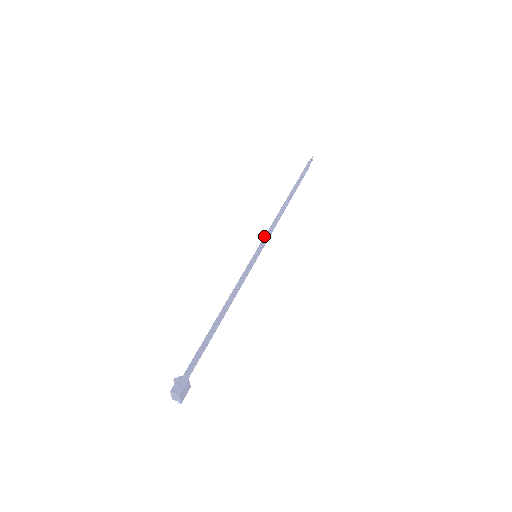
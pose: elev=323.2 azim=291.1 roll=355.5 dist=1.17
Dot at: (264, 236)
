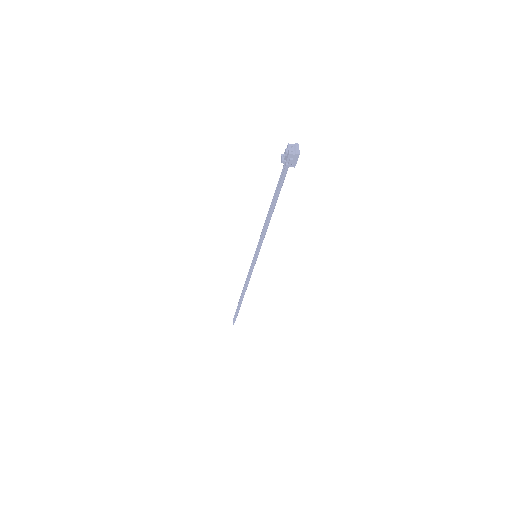
Dot at: (250, 266)
